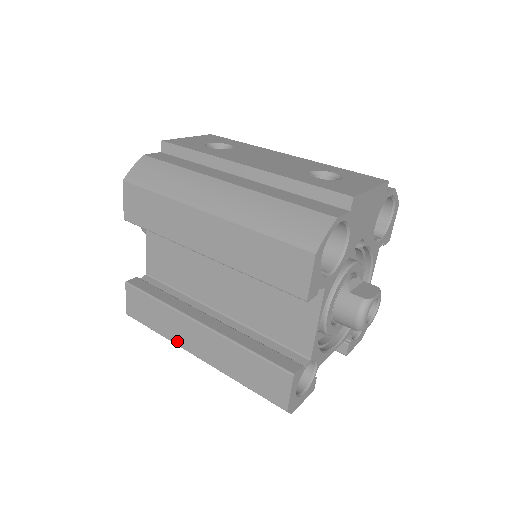
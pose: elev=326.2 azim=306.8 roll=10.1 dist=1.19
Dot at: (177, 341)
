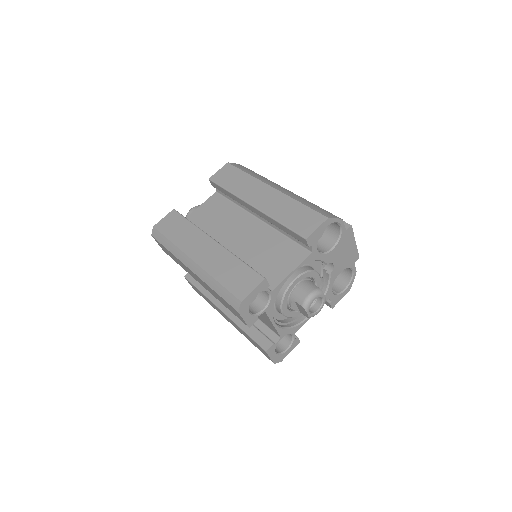
Dot at: (184, 248)
